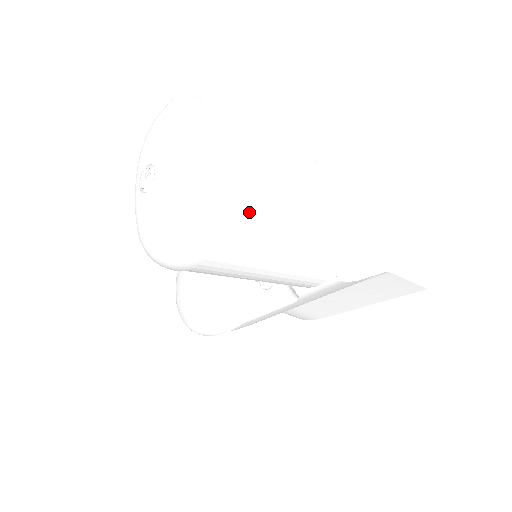
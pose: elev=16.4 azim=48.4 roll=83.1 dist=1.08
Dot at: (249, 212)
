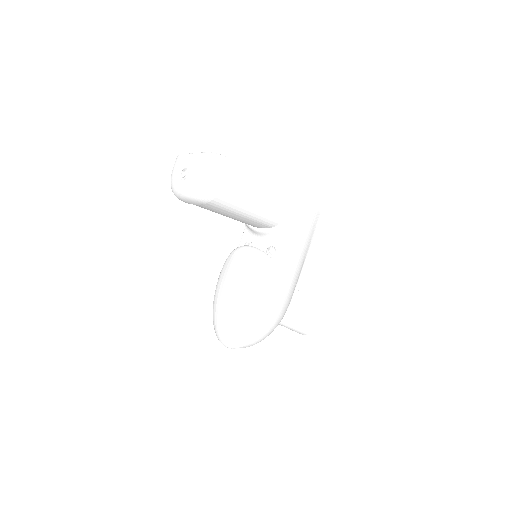
Dot at: occluded
